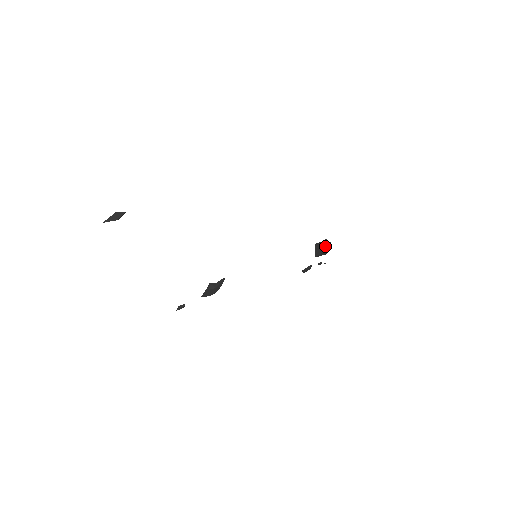
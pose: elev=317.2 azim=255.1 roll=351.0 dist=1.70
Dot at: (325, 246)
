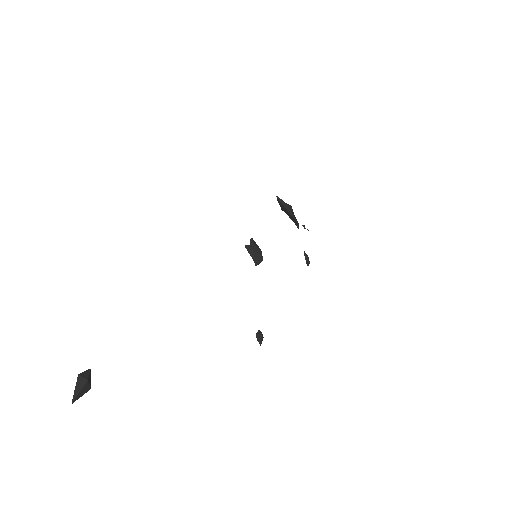
Dot at: occluded
